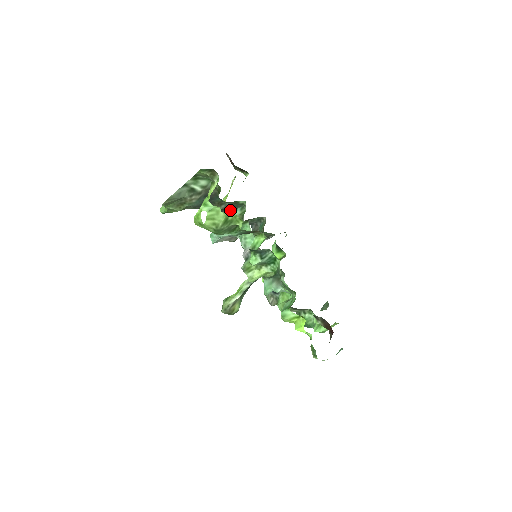
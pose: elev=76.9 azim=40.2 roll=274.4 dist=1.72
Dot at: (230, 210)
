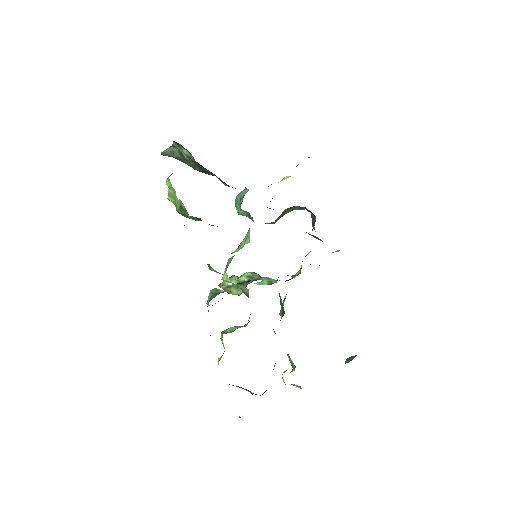
Dot at: occluded
